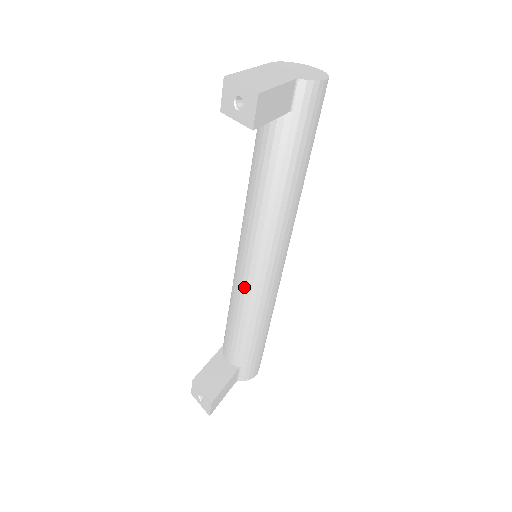
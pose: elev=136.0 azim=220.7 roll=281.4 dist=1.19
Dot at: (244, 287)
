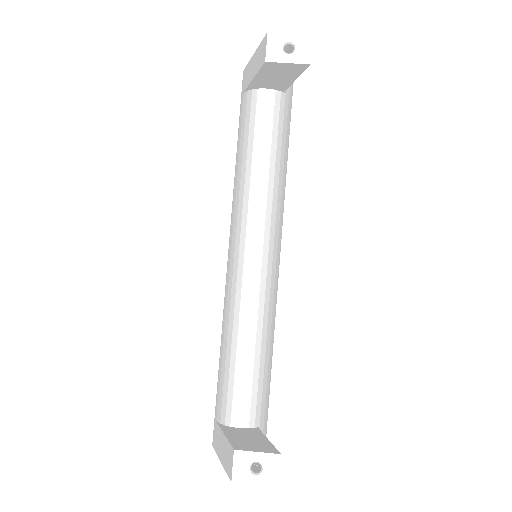
Dot at: (257, 292)
